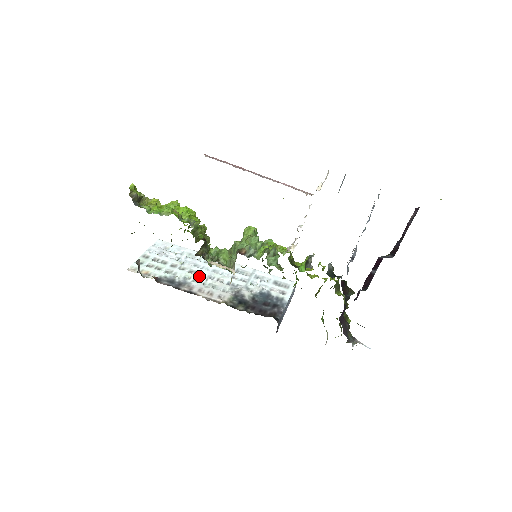
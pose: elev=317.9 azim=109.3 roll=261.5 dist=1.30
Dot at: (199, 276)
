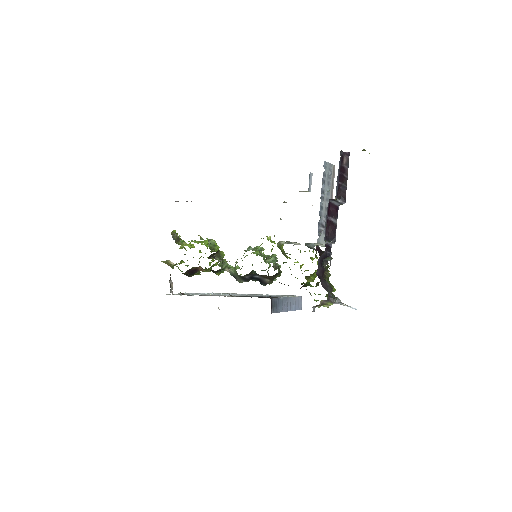
Dot at: occluded
